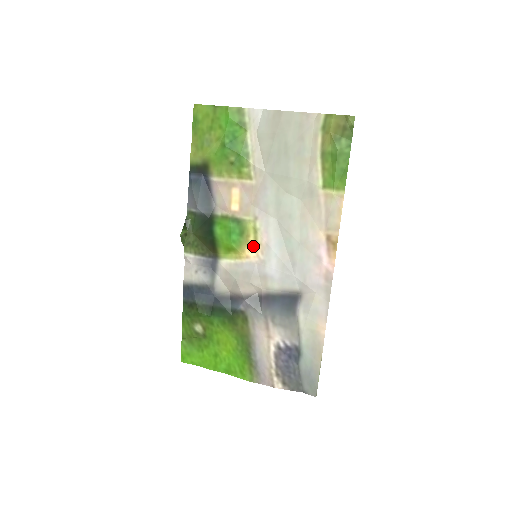
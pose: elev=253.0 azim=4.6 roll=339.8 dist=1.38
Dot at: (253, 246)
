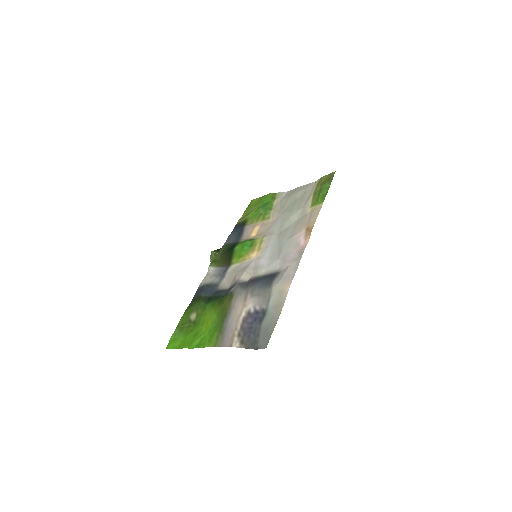
Dot at: (256, 251)
